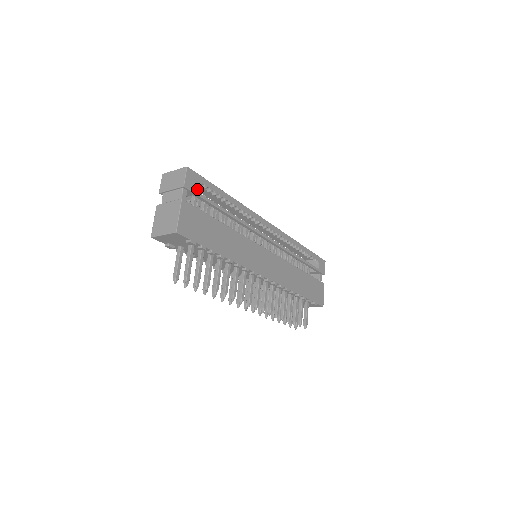
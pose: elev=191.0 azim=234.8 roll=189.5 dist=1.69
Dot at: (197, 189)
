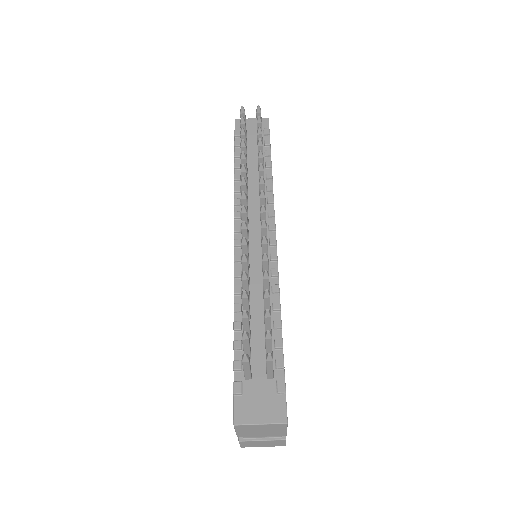
Dot at: occluded
